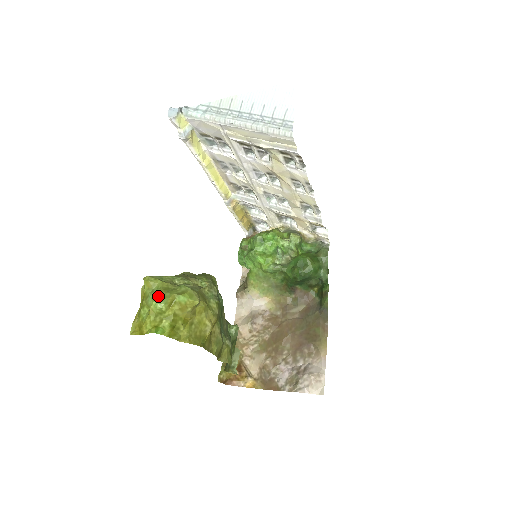
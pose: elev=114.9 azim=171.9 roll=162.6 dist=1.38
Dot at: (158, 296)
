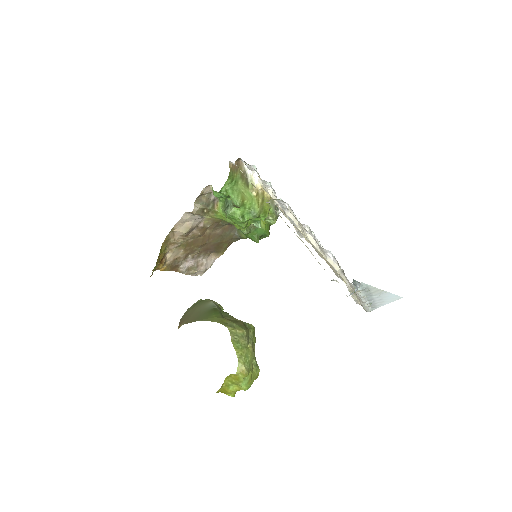
Dot at: (249, 385)
